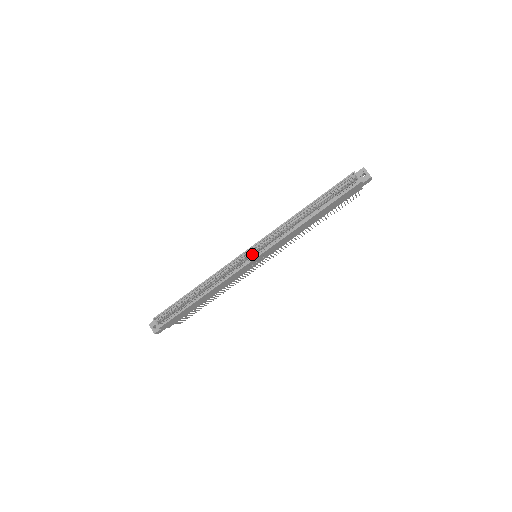
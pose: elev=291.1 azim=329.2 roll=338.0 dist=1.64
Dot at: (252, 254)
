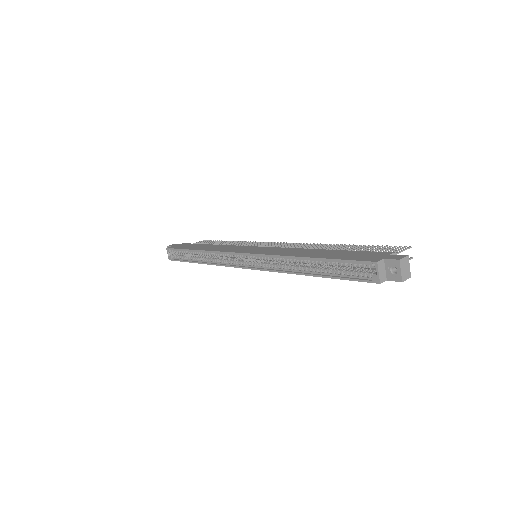
Dot at: (246, 258)
